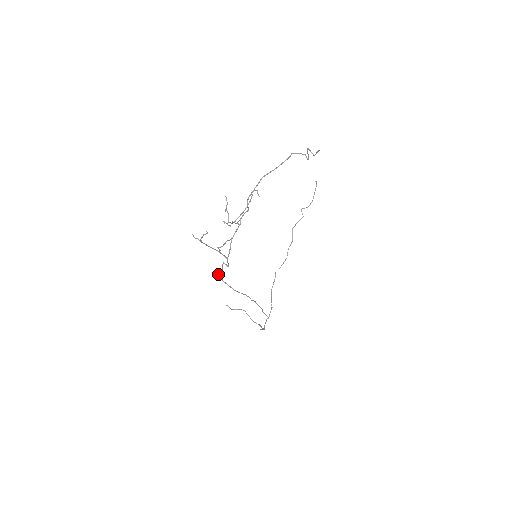
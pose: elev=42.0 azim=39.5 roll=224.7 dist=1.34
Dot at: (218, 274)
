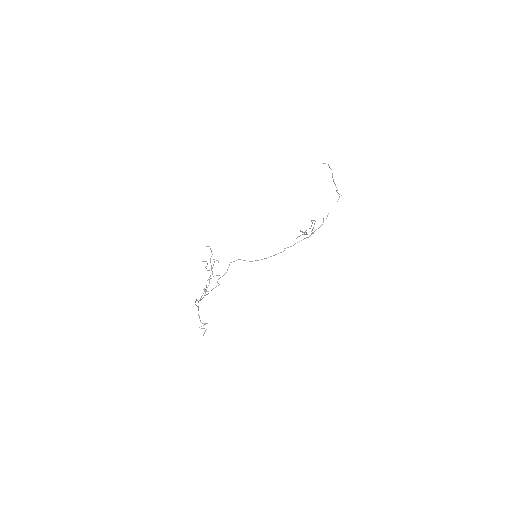
Dot at: occluded
